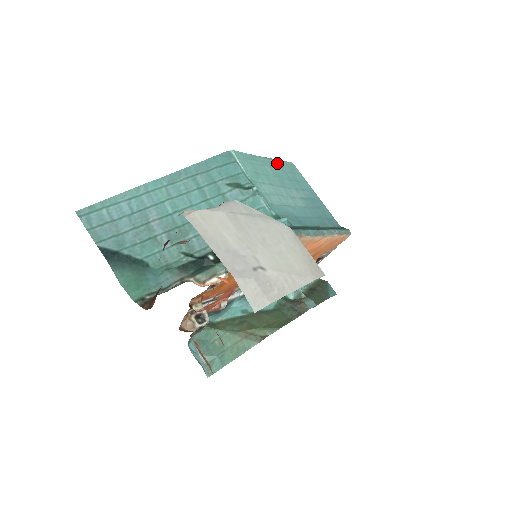
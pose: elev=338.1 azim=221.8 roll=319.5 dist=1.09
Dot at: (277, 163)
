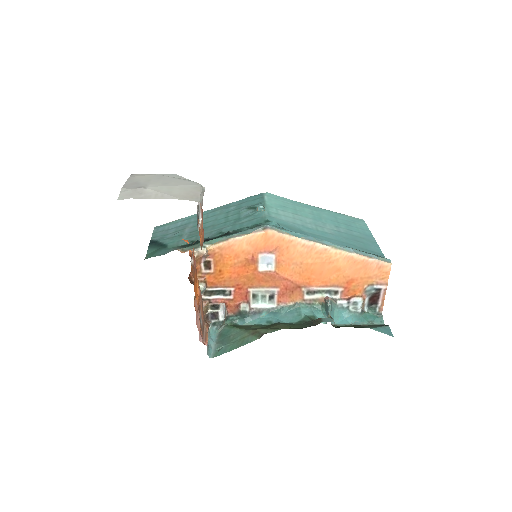
Dot at: (331, 212)
